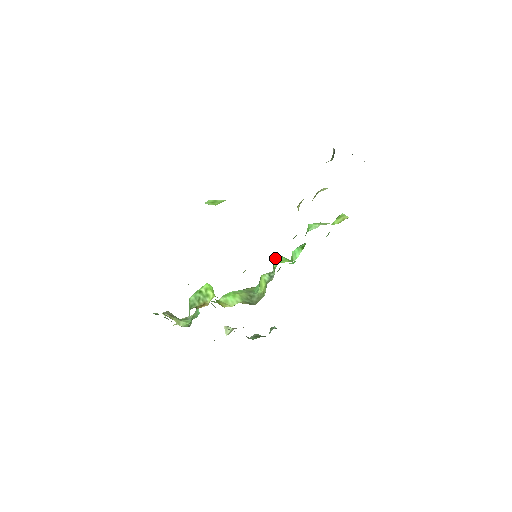
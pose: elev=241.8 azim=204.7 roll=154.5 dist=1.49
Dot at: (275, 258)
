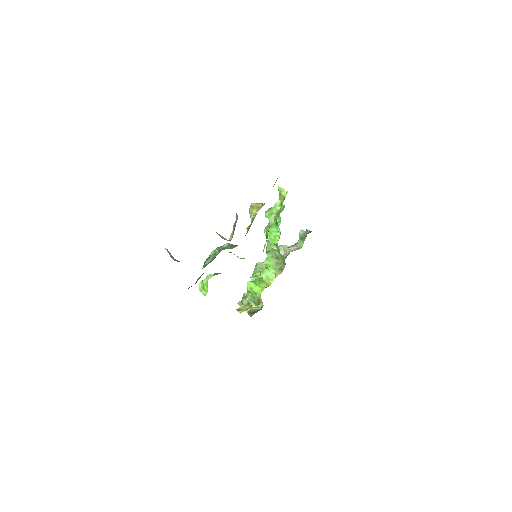
Dot at: occluded
